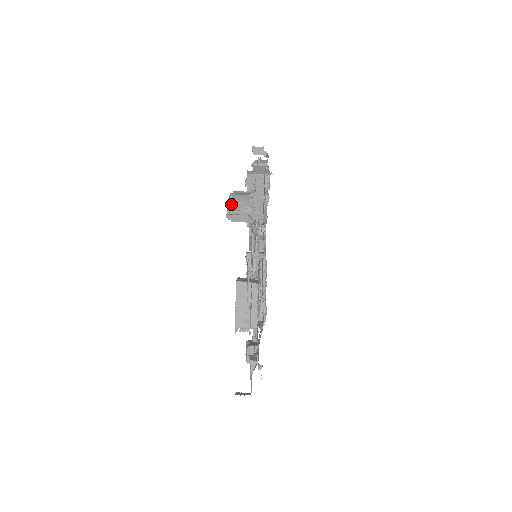
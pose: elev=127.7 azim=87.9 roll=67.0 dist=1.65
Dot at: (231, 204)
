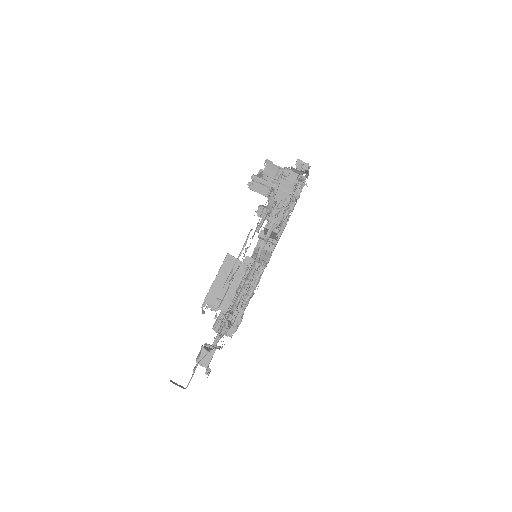
Dot at: occluded
